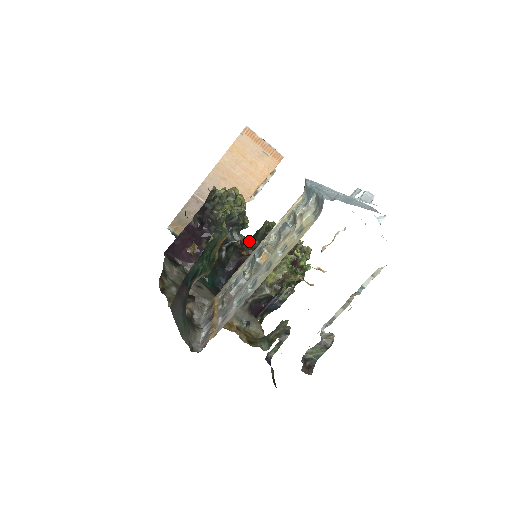
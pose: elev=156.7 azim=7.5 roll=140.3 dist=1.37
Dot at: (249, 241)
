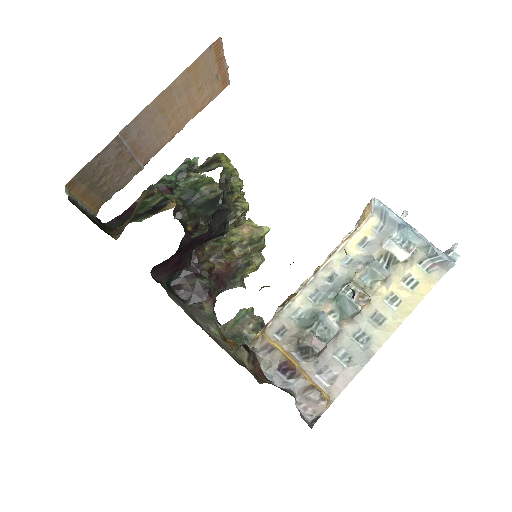
Dot at: (187, 207)
